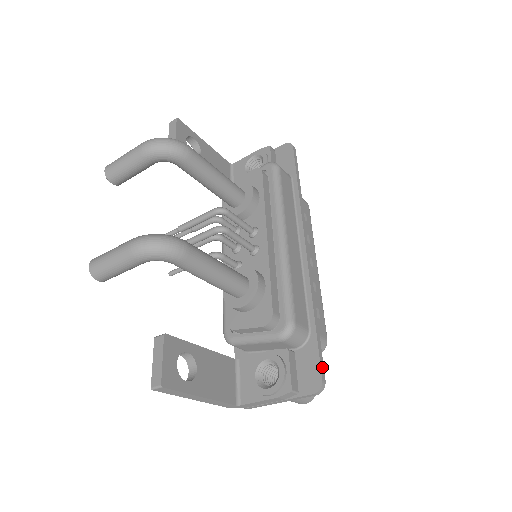
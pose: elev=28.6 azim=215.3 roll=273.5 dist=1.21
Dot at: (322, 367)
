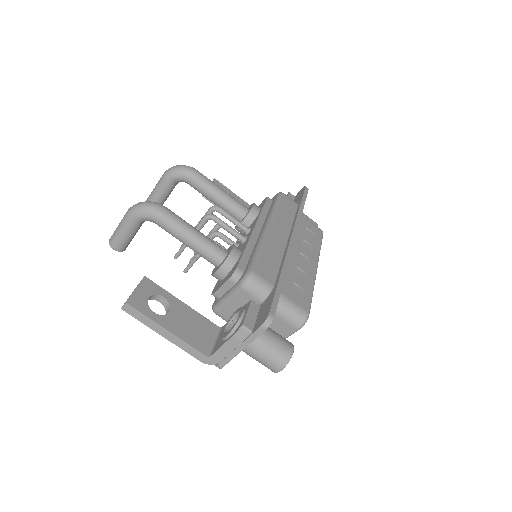
Dot at: (274, 306)
